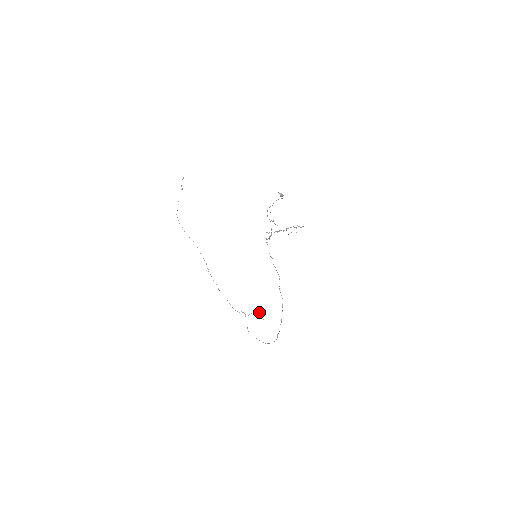
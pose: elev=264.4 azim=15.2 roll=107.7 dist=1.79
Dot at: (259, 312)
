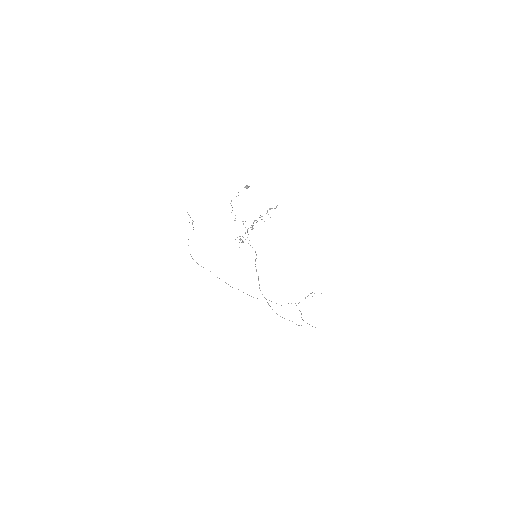
Dot at: occluded
